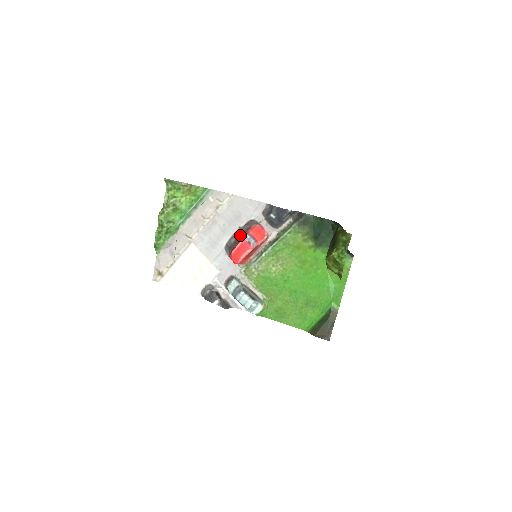
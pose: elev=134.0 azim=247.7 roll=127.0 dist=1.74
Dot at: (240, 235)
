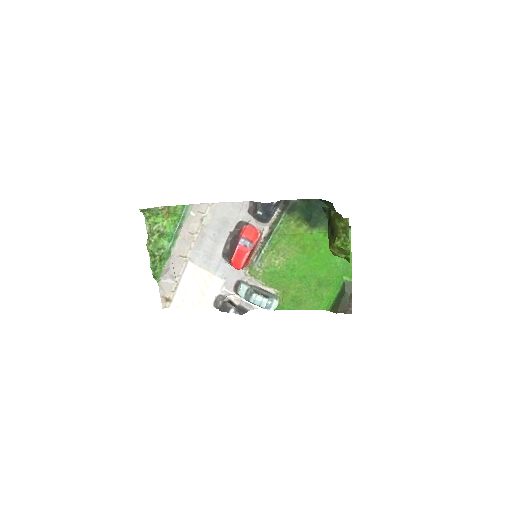
Dot at: (233, 240)
